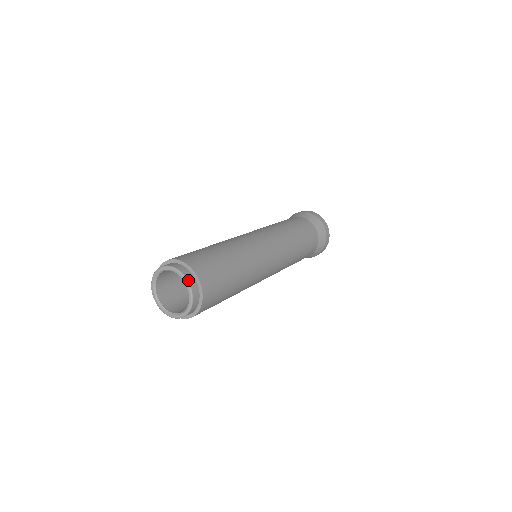
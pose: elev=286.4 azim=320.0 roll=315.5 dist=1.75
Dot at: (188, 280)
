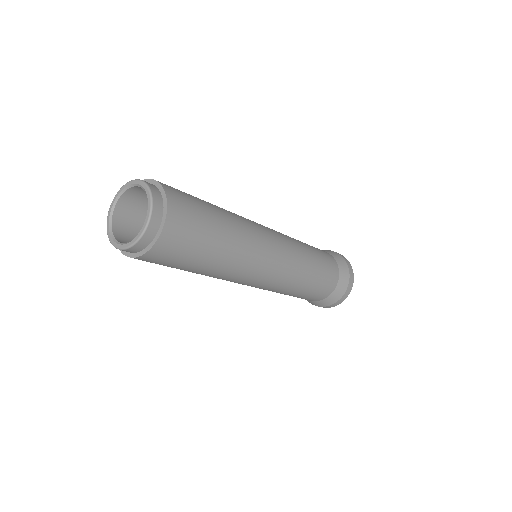
Dot at: (150, 187)
